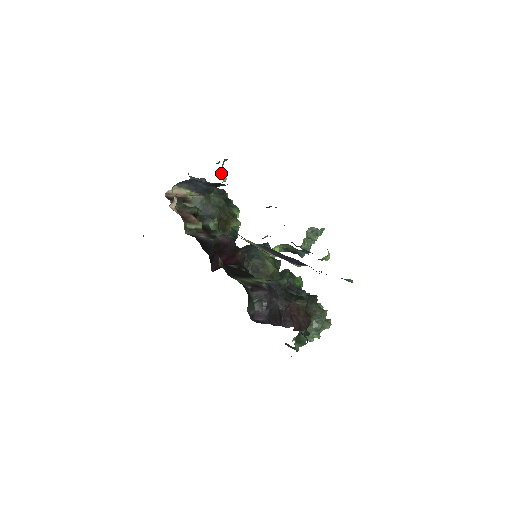
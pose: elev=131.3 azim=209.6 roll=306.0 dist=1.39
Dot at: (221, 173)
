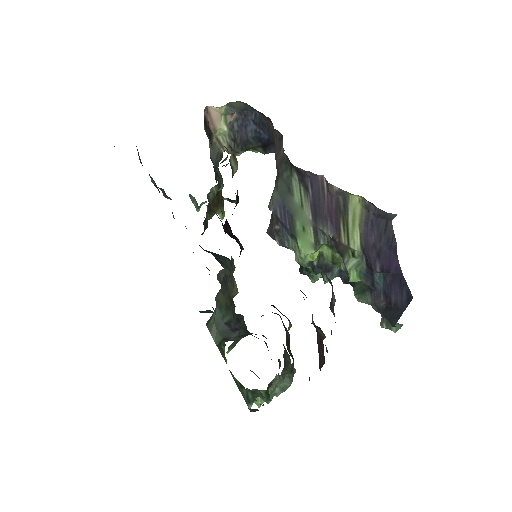
Dot at: occluded
